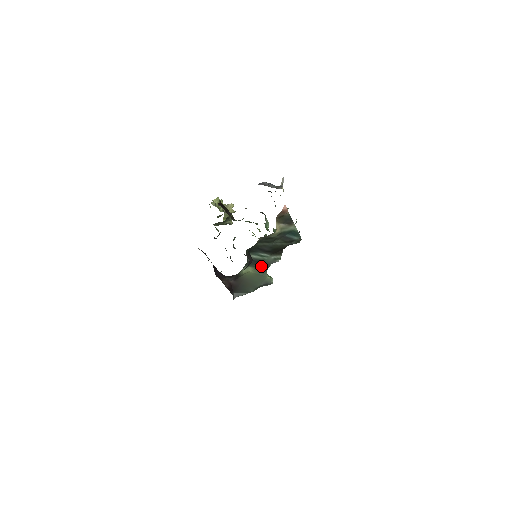
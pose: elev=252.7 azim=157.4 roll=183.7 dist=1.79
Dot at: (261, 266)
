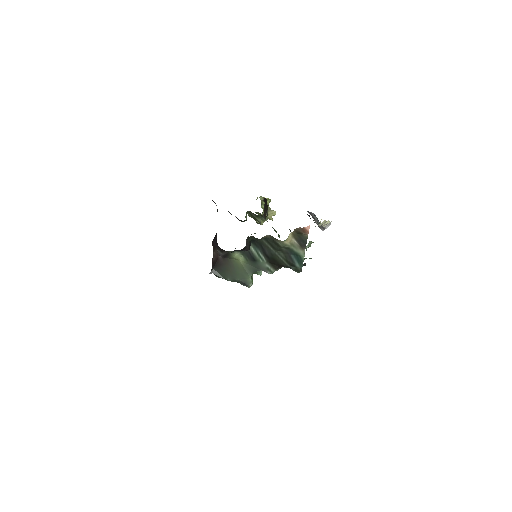
Dot at: (252, 264)
